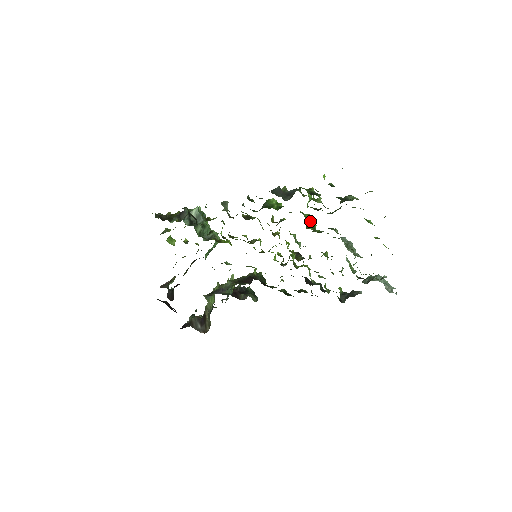
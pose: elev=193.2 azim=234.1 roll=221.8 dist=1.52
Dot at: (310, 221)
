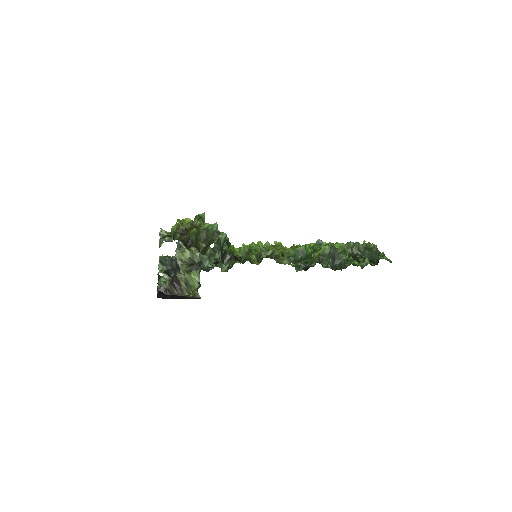
Dot at: occluded
